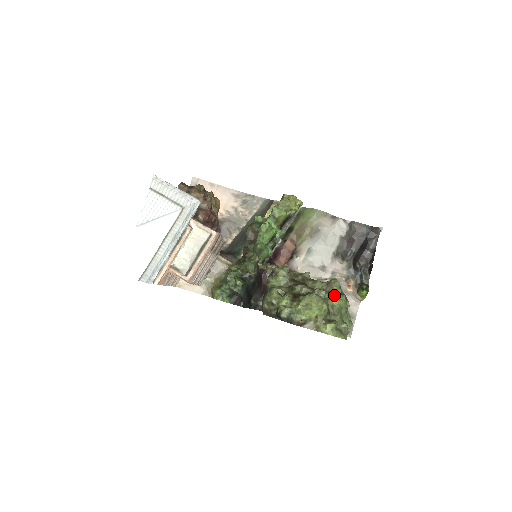
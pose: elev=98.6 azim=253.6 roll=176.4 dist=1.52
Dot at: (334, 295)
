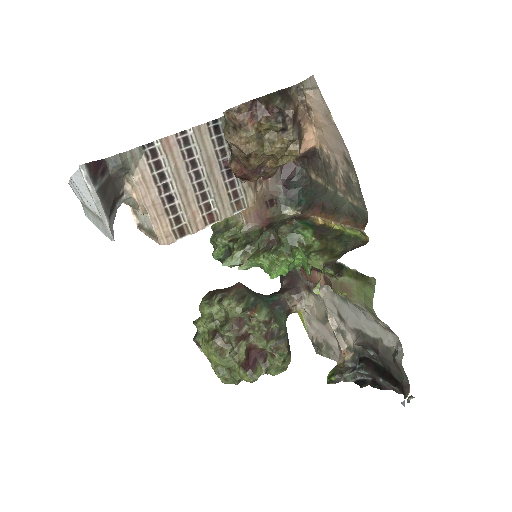
Dot at: (243, 371)
